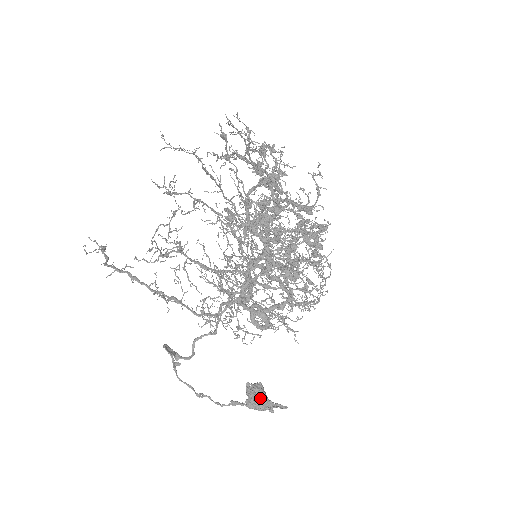
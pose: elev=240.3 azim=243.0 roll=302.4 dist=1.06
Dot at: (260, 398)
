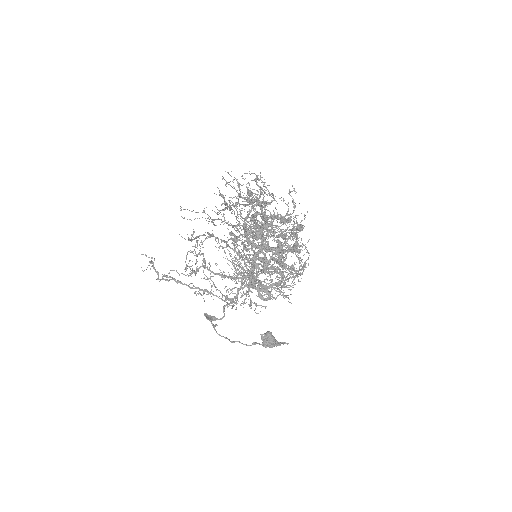
Dot at: (271, 342)
